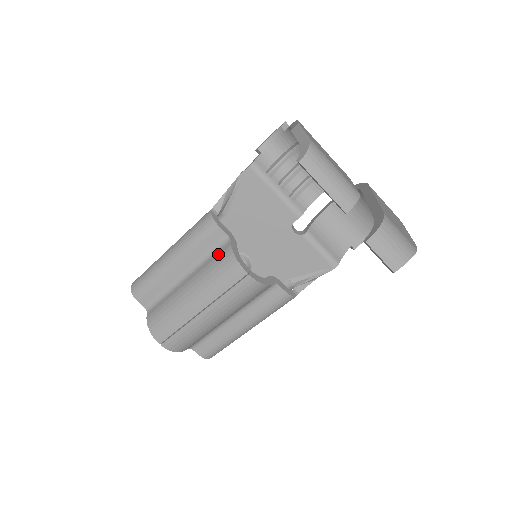
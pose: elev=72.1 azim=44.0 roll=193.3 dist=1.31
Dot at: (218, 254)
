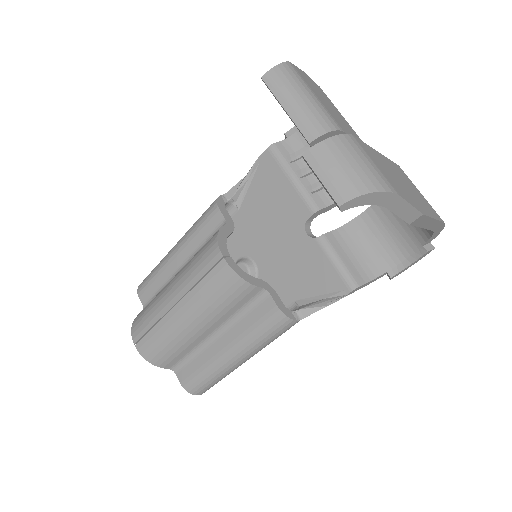
Dot at: occluded
